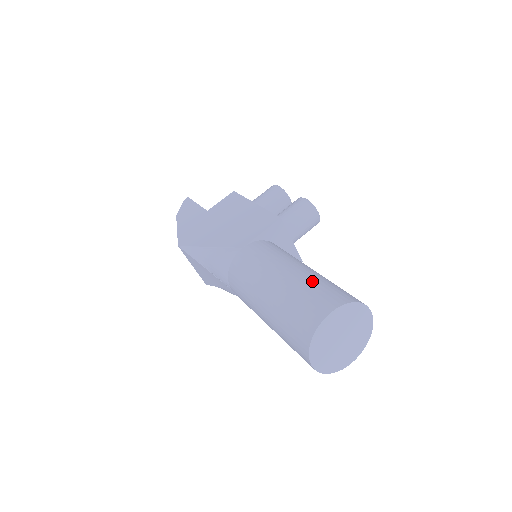
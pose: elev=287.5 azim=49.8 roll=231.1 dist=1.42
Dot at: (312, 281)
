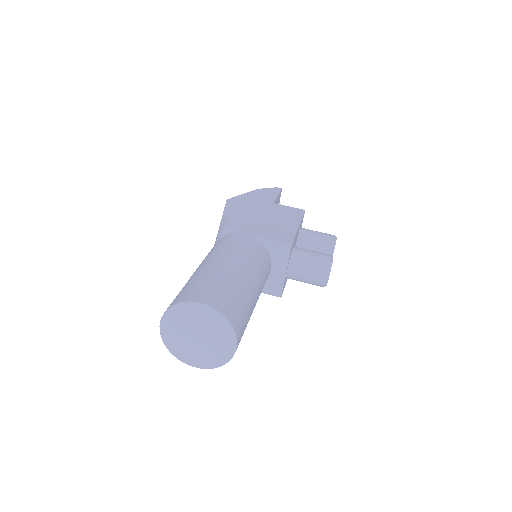
Dot at: (233, 284)
